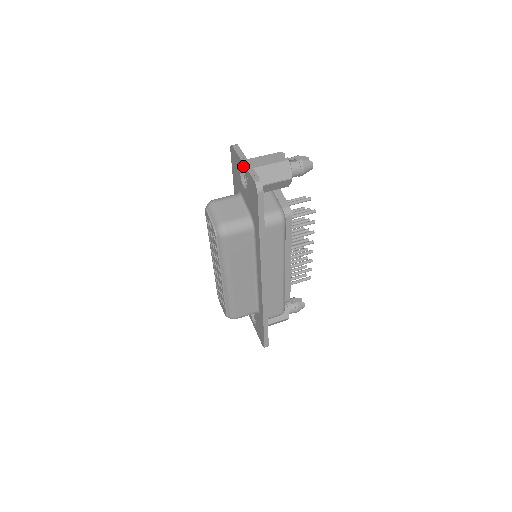
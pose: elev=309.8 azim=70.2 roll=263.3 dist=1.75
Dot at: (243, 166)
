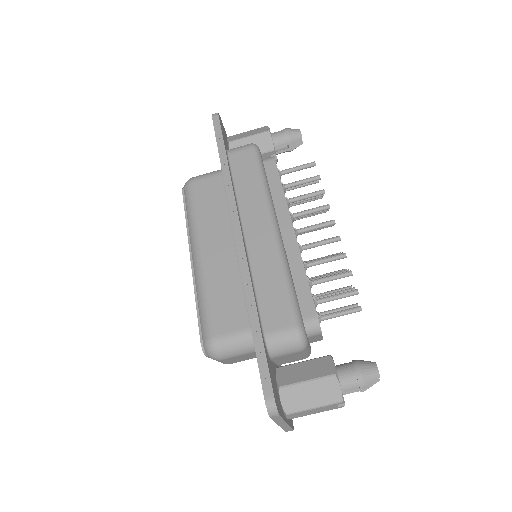
Dot at: occluded
